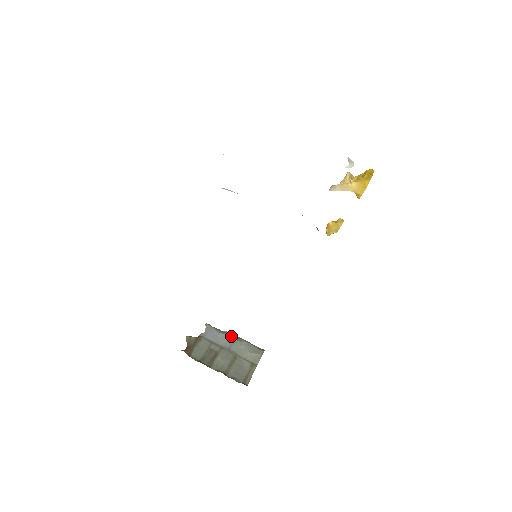
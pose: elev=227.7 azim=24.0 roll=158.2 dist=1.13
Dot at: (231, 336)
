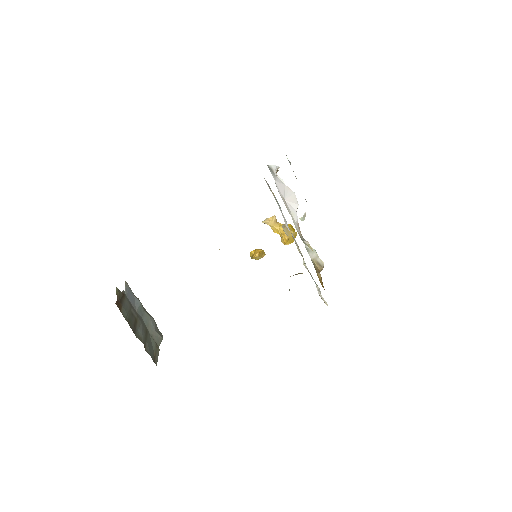
Dot at: (142, 306)
